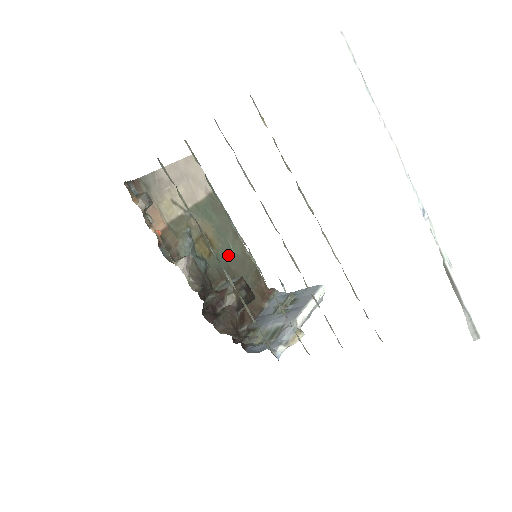
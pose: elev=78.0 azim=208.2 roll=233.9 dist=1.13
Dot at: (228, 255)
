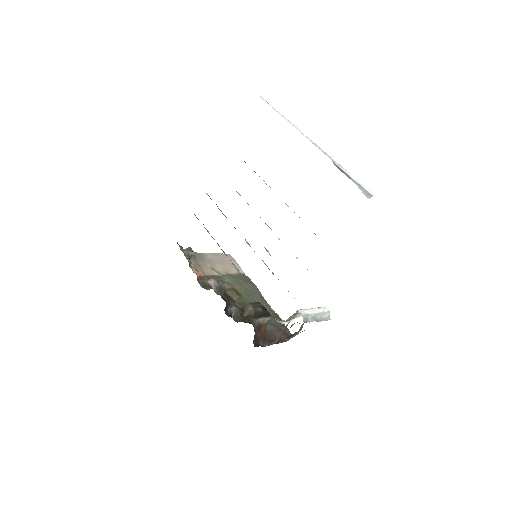
Dot at: occluded
